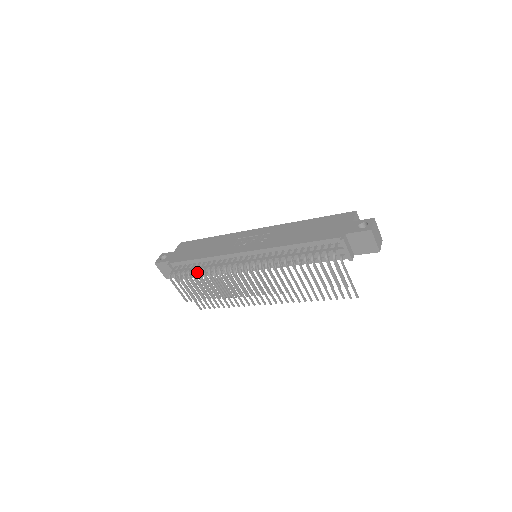
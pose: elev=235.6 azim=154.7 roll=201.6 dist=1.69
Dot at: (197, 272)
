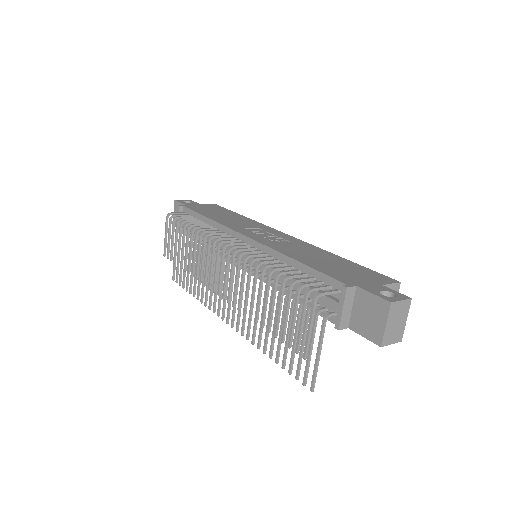
Dot at: occluded
